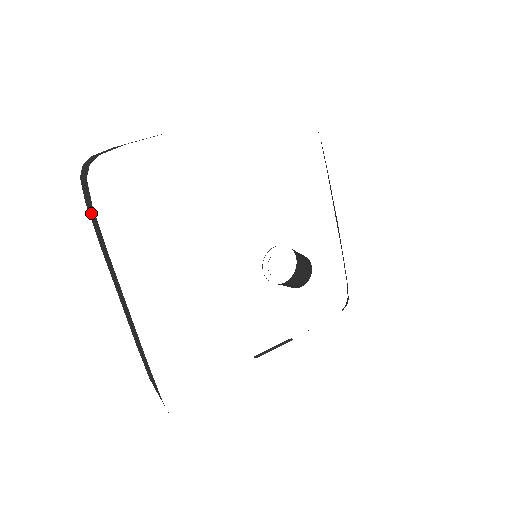
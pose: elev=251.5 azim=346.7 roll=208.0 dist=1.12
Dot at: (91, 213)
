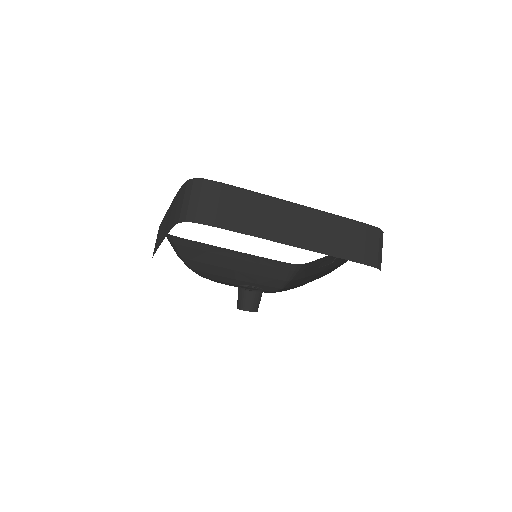
Dot at: occluded
